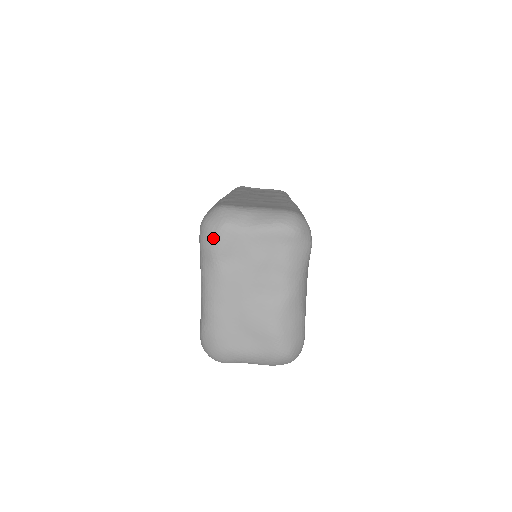
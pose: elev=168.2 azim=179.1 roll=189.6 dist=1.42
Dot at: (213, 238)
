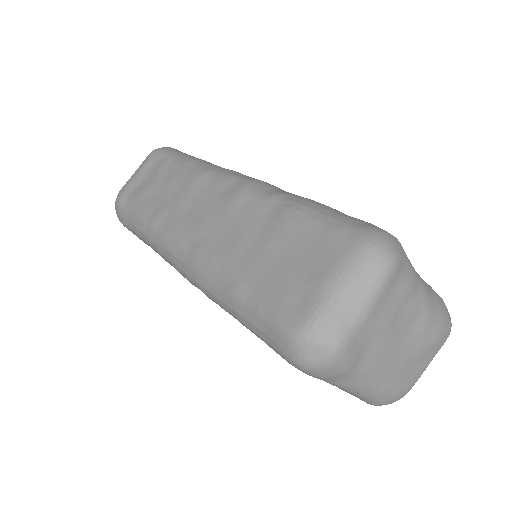
Dot at: (336, 368)
